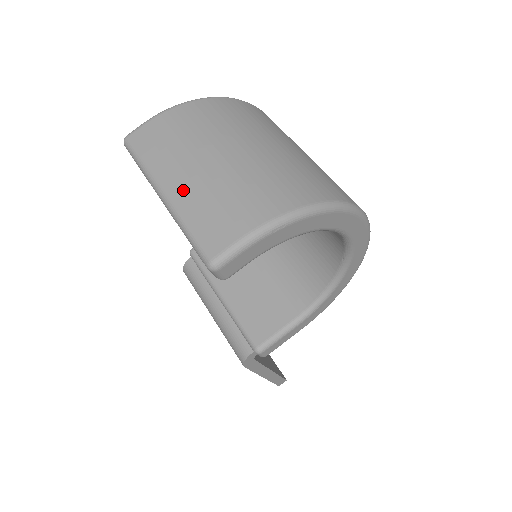
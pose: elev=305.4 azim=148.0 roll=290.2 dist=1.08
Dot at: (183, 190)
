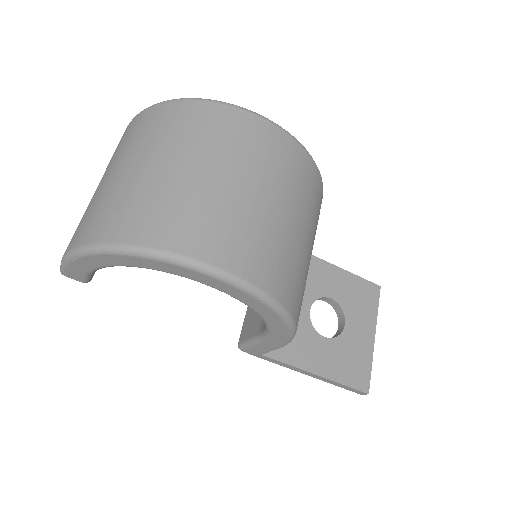
Dot at: occluded
